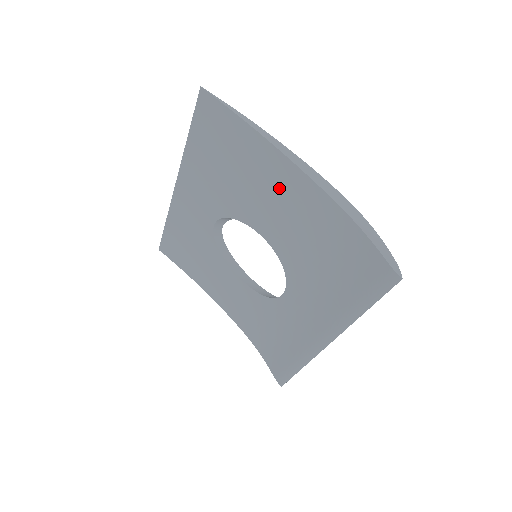
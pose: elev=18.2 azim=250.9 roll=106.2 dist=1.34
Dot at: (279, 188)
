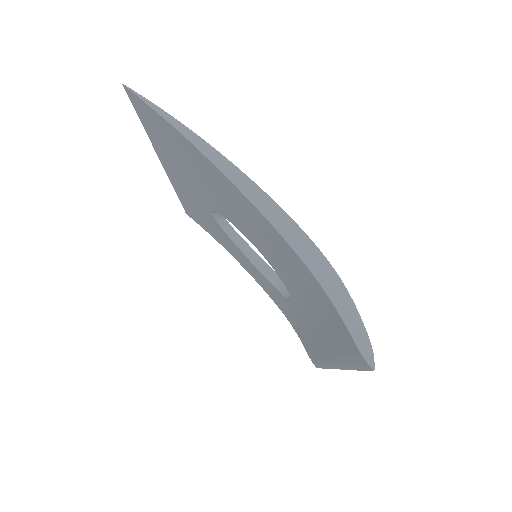
Dot at: (242, 209)
